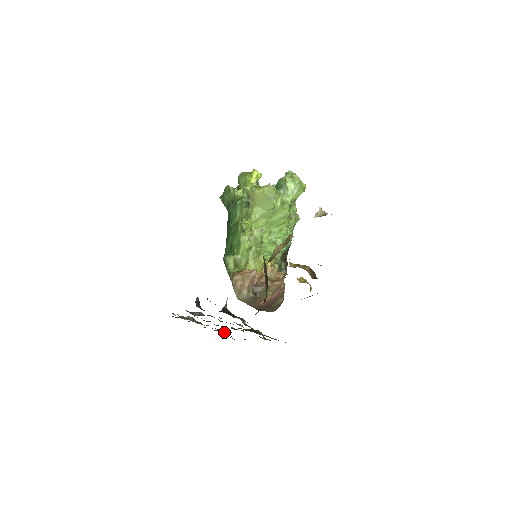
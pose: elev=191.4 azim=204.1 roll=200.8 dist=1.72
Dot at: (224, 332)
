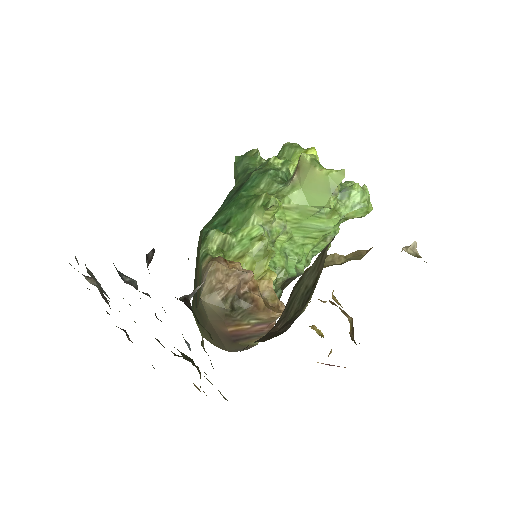
Dot at: occluded
